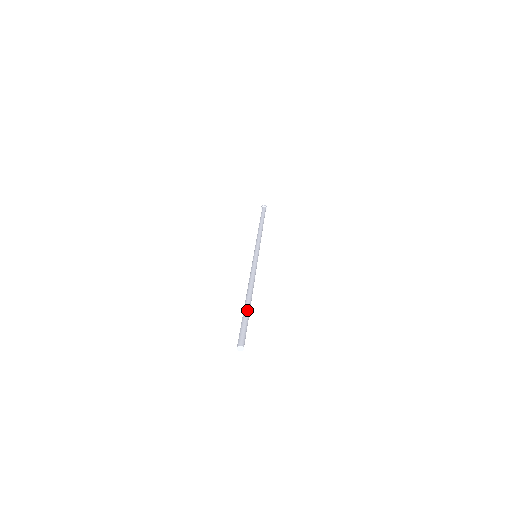
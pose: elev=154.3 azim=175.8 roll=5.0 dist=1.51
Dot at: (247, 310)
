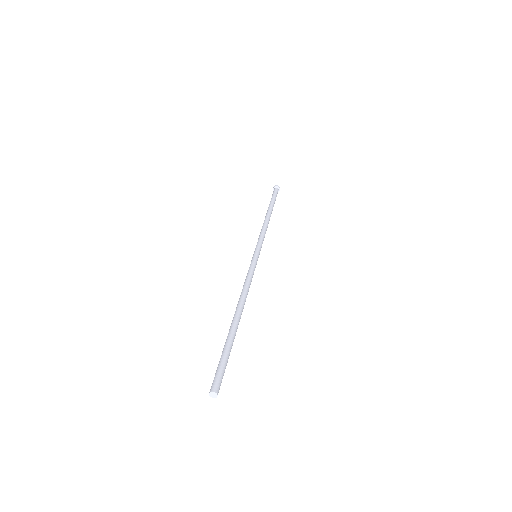
Dot at: (230, 337)
